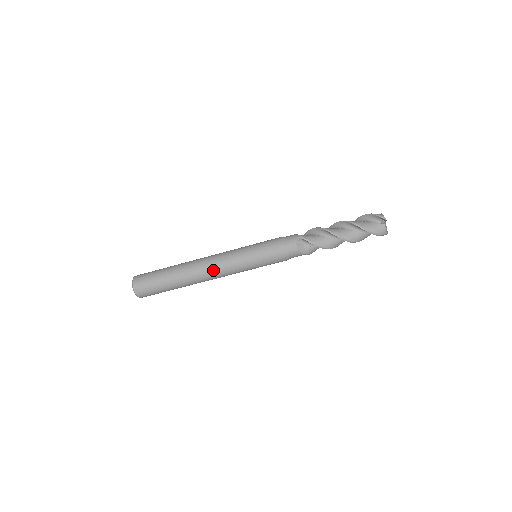
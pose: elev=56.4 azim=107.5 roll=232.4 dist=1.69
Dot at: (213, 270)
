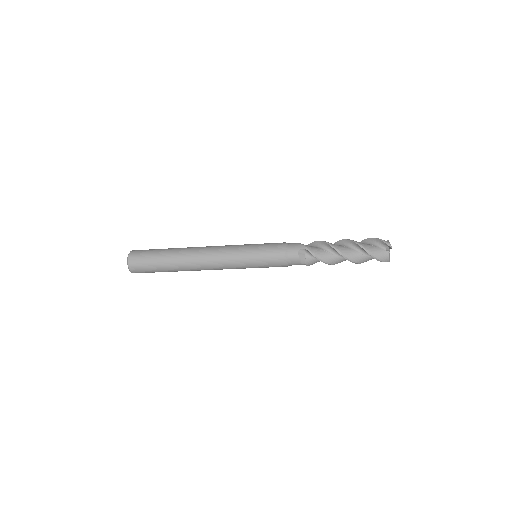
Dot at: (211, 261)
